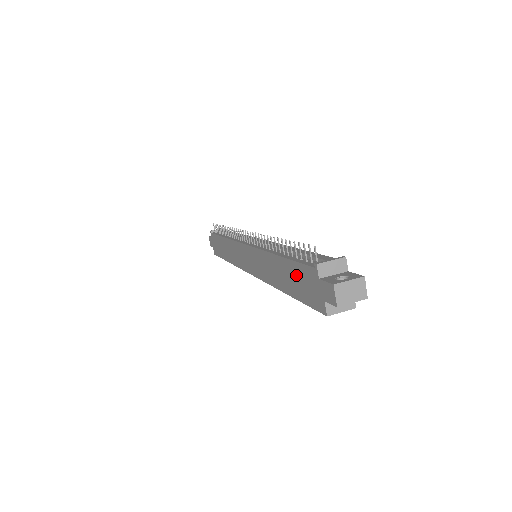
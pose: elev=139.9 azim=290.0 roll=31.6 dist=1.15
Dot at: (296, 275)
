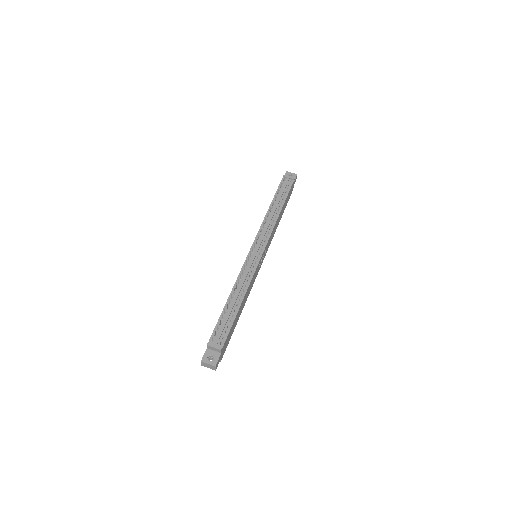
Dot at: occluded
